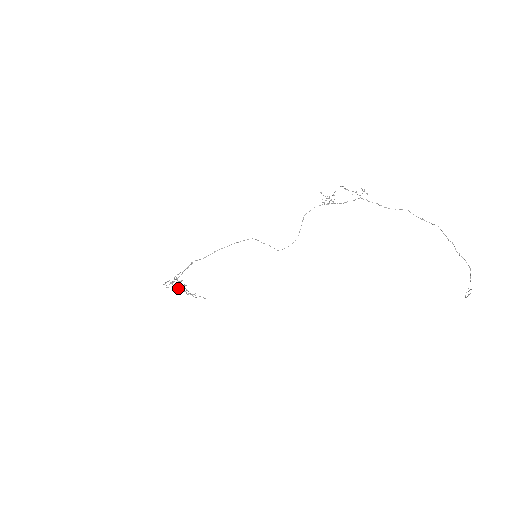
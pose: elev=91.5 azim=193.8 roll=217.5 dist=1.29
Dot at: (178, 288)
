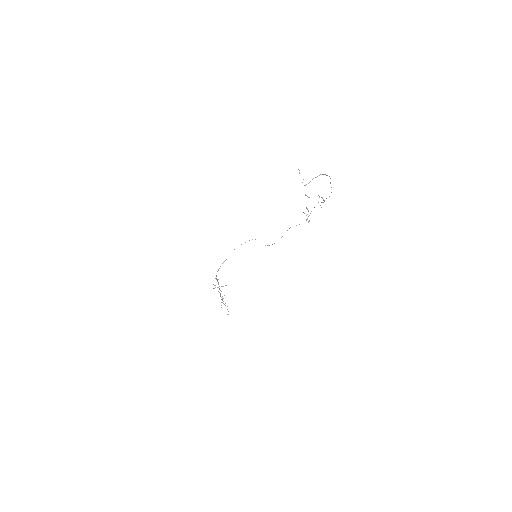
Dot at: (220, 296)
